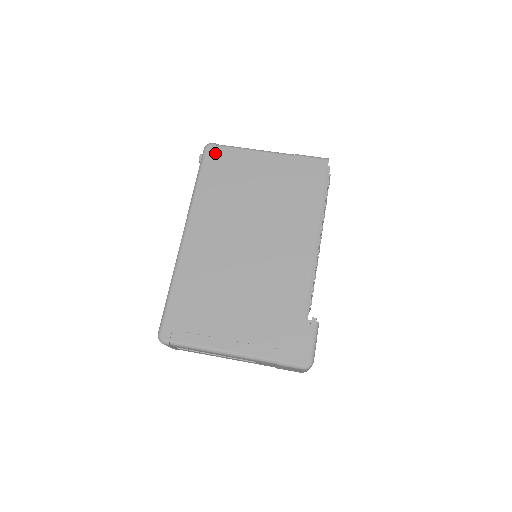
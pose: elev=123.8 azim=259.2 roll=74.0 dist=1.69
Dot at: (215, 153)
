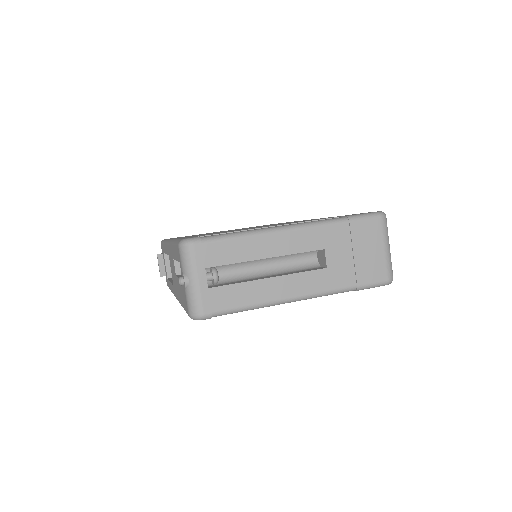
Dot at: occluded
